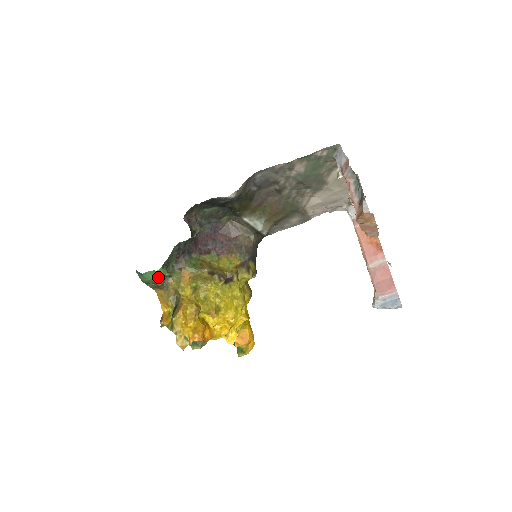
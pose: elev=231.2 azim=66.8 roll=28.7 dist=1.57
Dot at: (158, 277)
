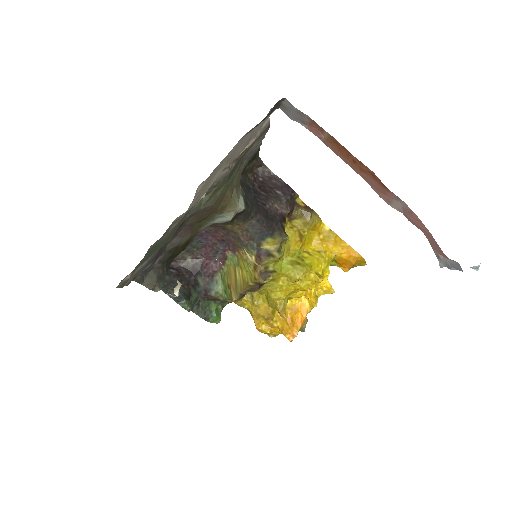
Dot at: (215, 322)
